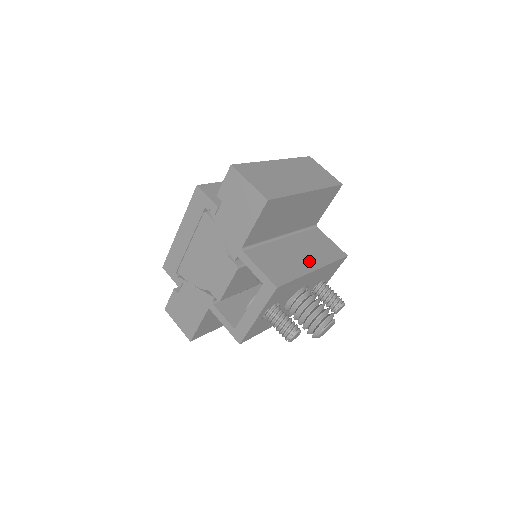
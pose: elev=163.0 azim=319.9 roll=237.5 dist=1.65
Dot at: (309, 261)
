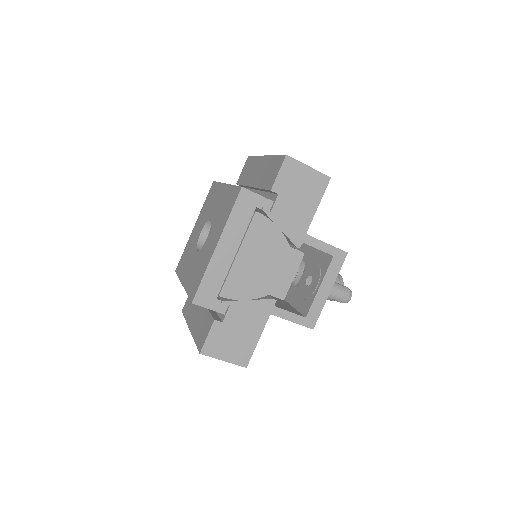
Dot at: occluded
